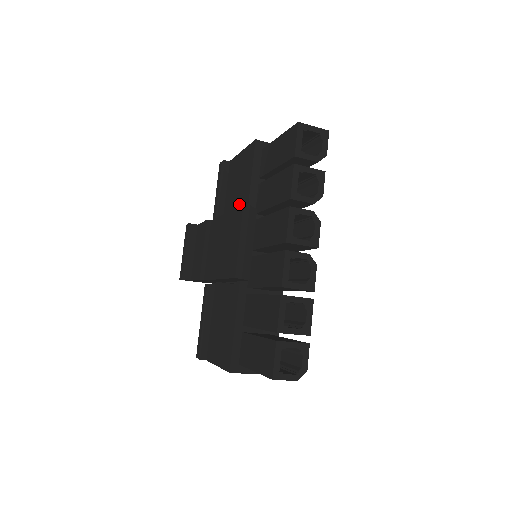
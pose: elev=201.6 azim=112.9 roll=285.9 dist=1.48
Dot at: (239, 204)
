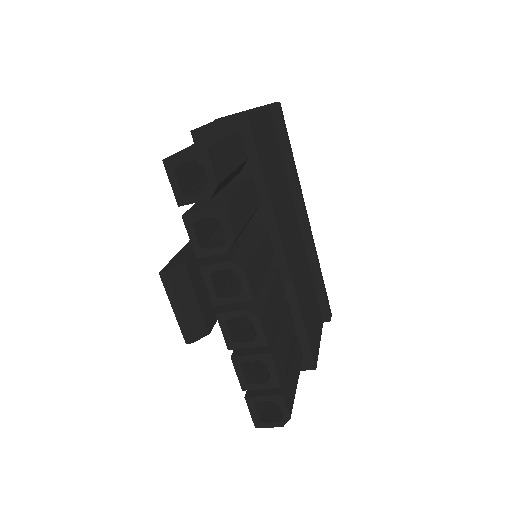
Dot at: occluded
